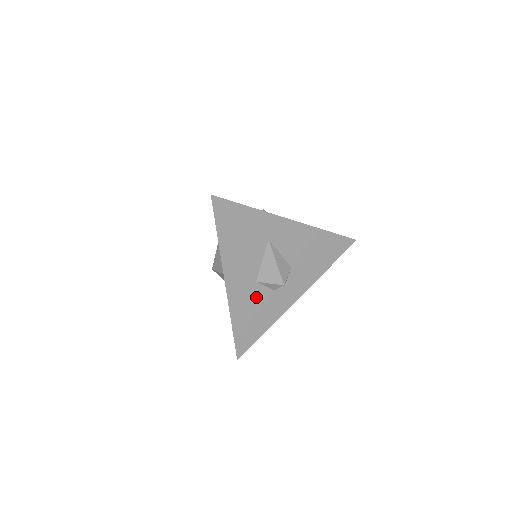
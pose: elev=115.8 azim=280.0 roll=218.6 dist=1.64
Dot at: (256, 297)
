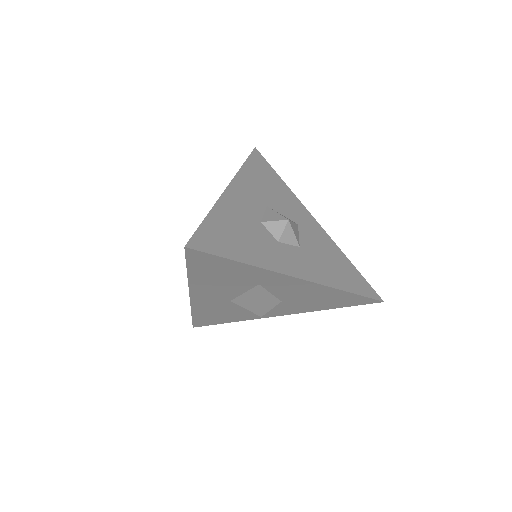
Dot at: (227, 307)
